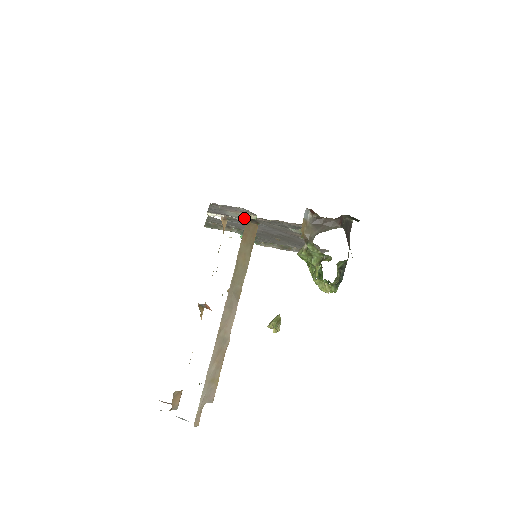
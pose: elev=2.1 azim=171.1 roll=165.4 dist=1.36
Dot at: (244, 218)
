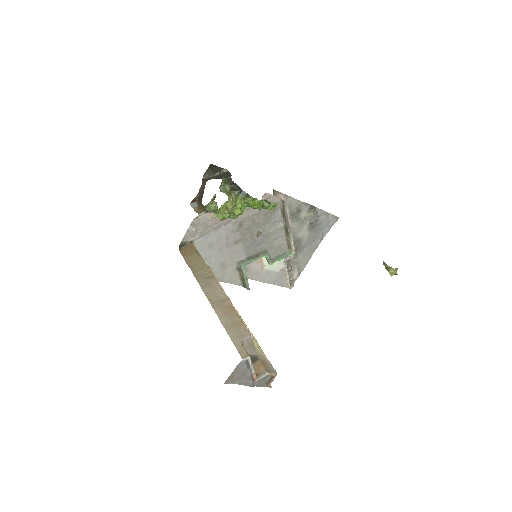
Dot at: occluded
